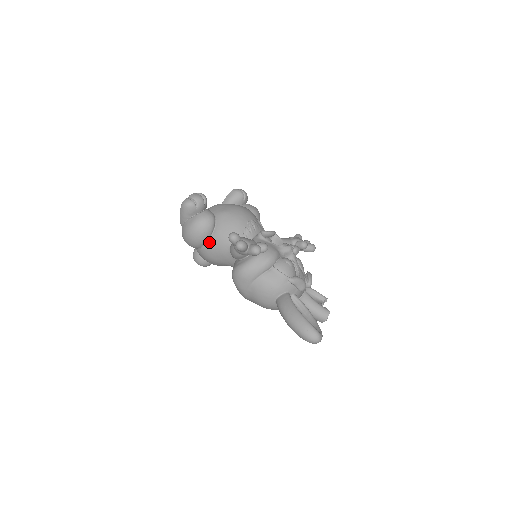
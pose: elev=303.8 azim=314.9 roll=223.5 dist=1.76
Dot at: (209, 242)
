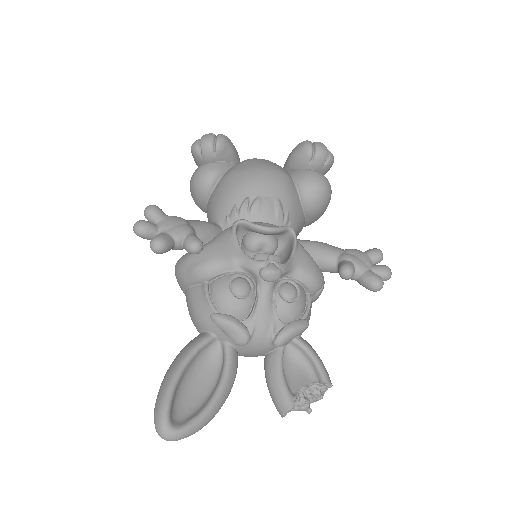
Dot at: occluded
